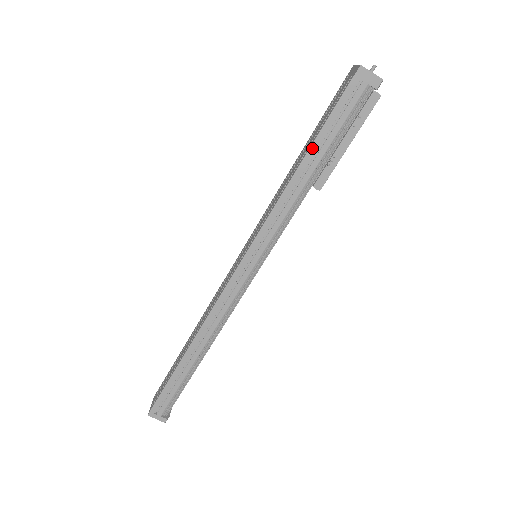
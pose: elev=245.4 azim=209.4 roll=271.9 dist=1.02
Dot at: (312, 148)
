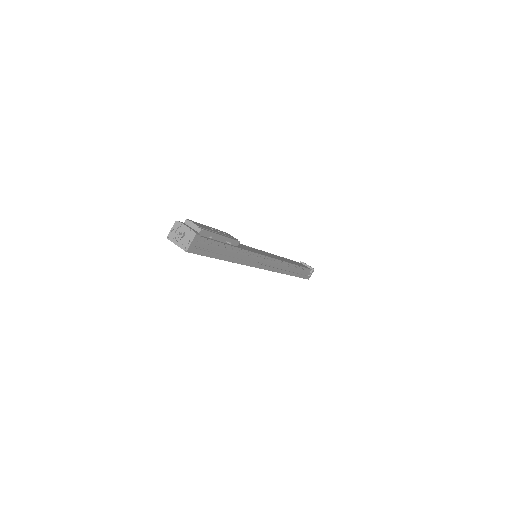
Dot at: (221, 258)
